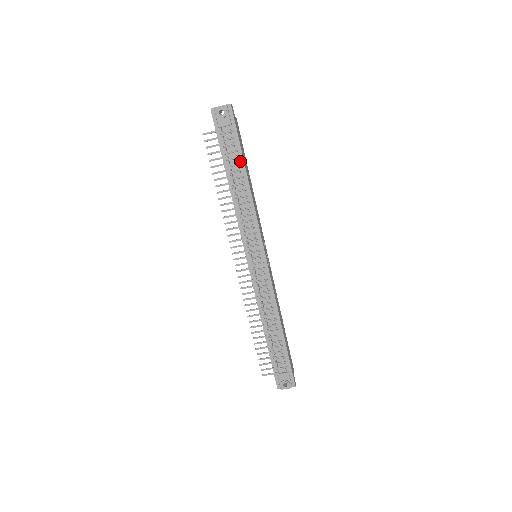
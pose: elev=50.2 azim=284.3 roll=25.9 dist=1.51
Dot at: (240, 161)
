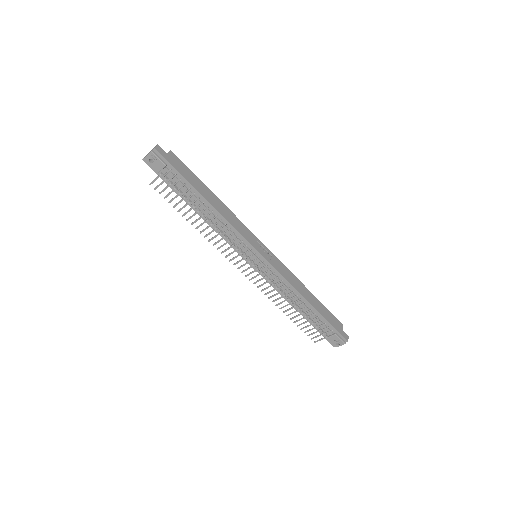
Dot at: (193, 191)
